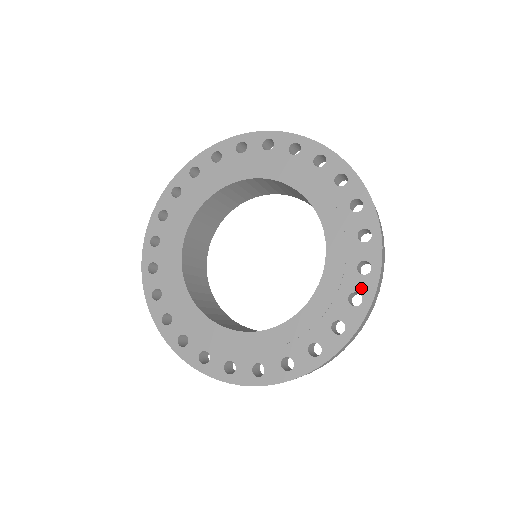
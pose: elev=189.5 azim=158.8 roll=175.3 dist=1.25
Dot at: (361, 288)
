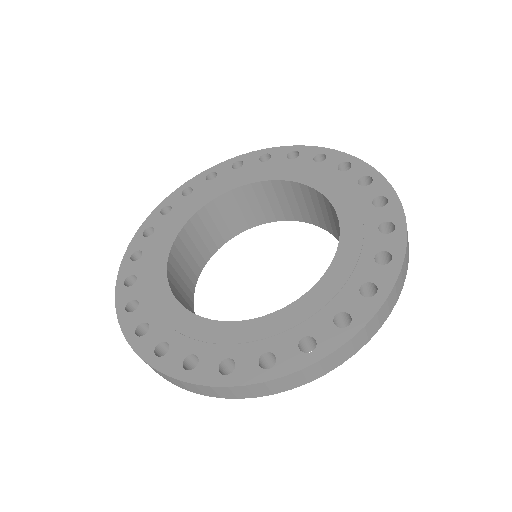
Dot at: (377, 192)
